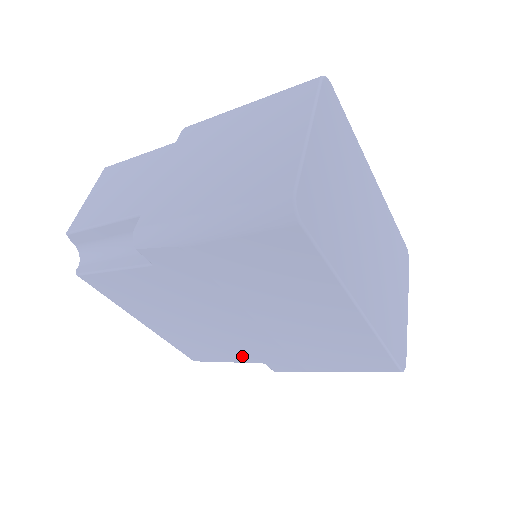
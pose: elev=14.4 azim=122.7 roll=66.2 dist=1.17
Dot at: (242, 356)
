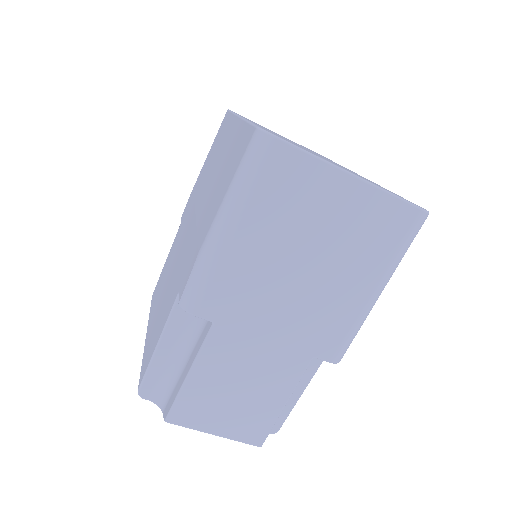
Dot at: (171, 302)
